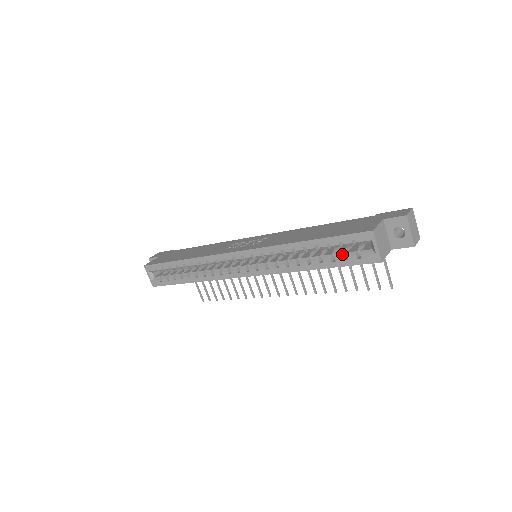
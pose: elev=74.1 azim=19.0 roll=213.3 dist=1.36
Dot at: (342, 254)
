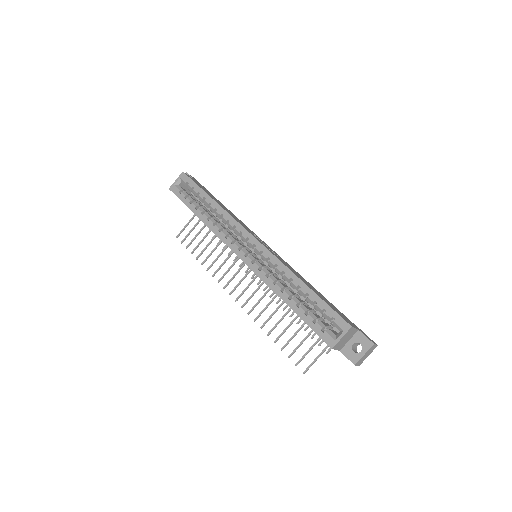
Dot at: (315, 317)
